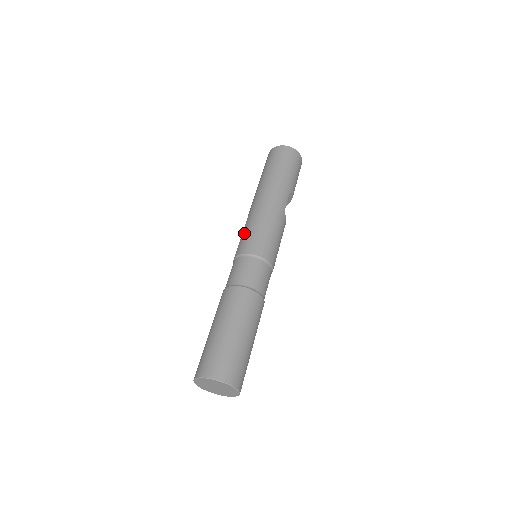
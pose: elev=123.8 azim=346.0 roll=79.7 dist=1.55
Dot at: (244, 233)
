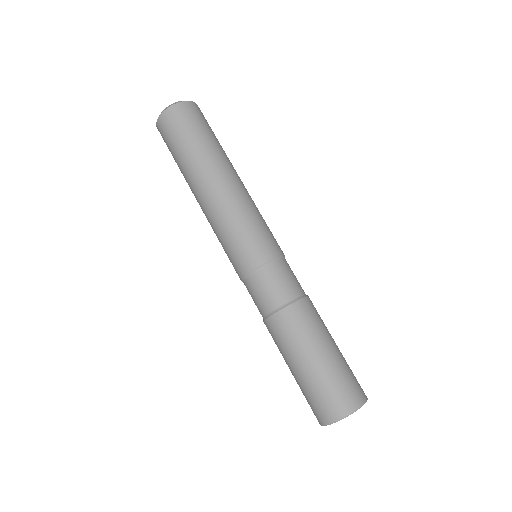
Dot at: (240, 237)
